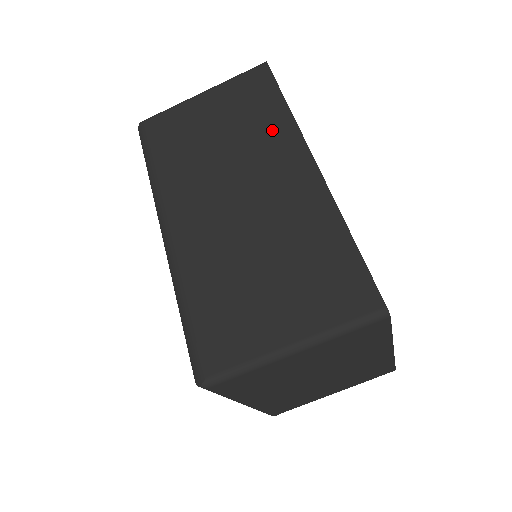
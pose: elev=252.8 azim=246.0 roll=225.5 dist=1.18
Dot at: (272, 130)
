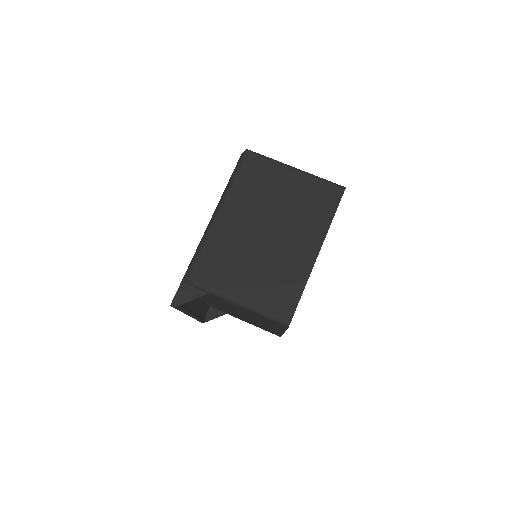
Dot at: occluded
